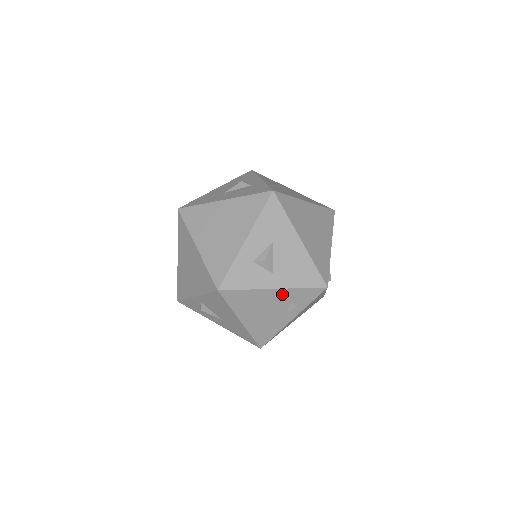
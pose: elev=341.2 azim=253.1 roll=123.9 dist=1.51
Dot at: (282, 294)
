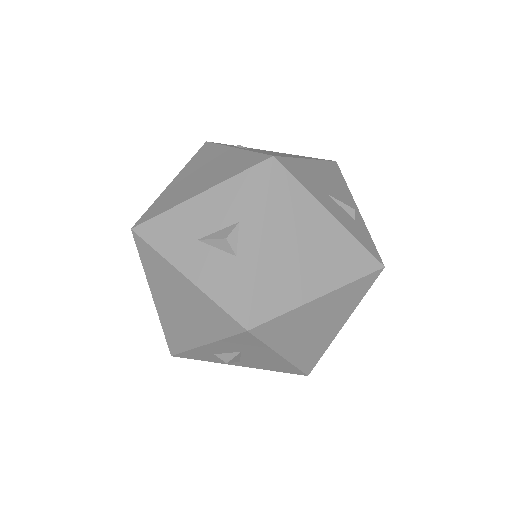
Dot at: occluded
